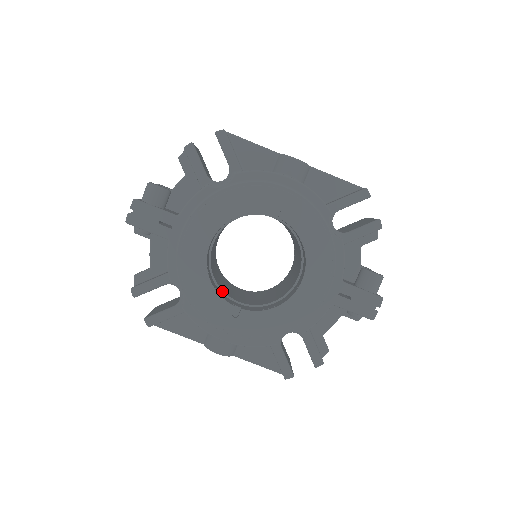
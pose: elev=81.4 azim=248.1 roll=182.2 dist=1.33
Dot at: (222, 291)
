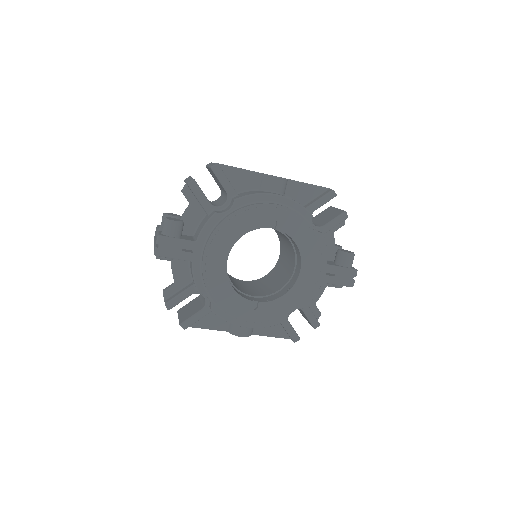
Dot at: (239, 291)
